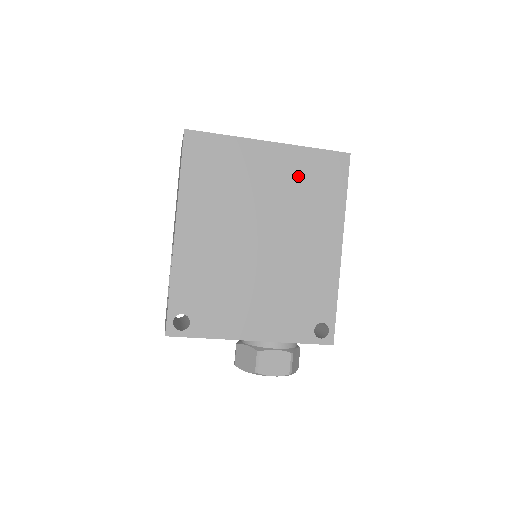
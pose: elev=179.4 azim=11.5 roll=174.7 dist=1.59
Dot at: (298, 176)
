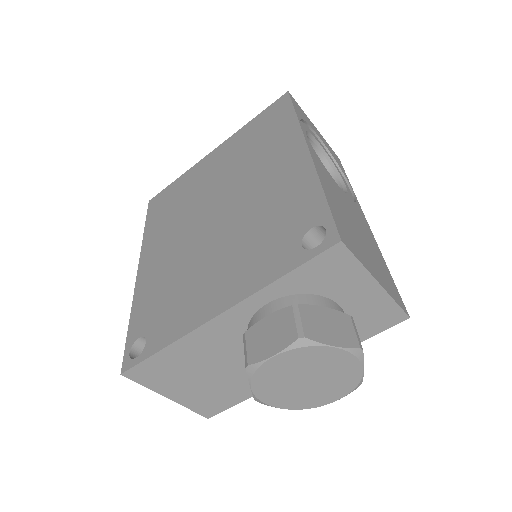
Dot at: (242, 146)
